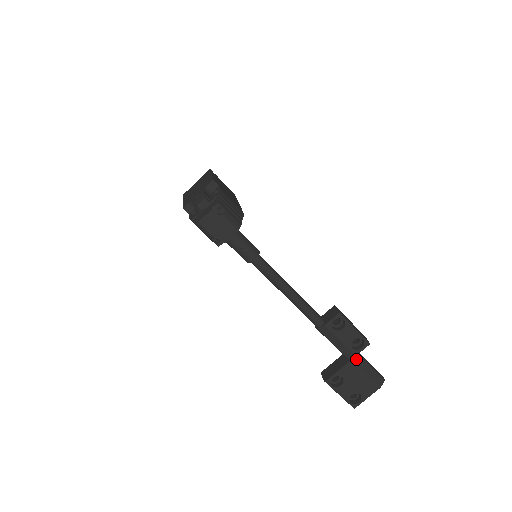
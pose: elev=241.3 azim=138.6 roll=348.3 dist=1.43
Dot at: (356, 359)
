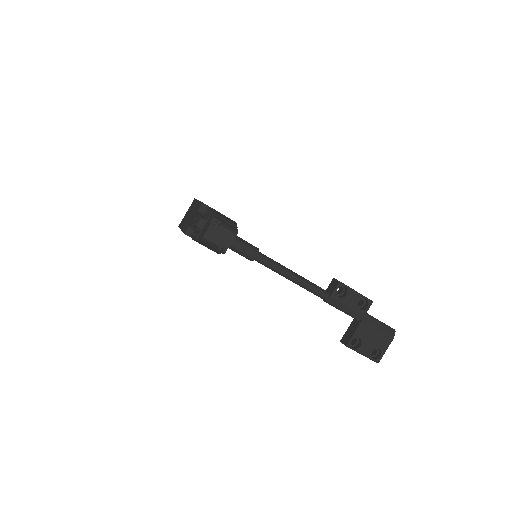
Dot at: (366, 318)
